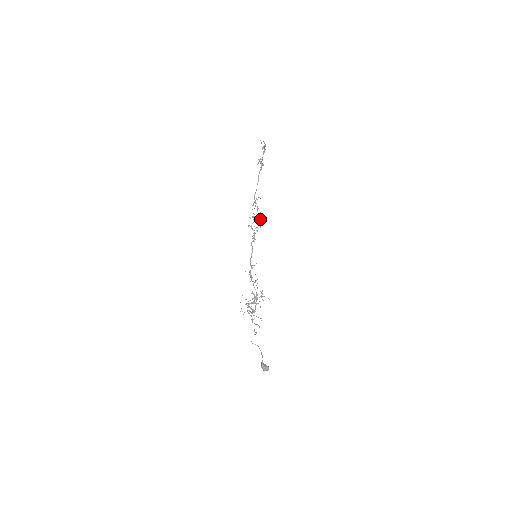
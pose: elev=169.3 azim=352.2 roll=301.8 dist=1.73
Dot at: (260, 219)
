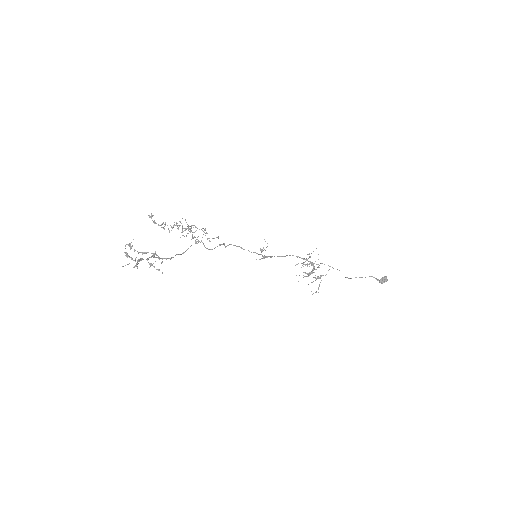
Dot at: occluded
